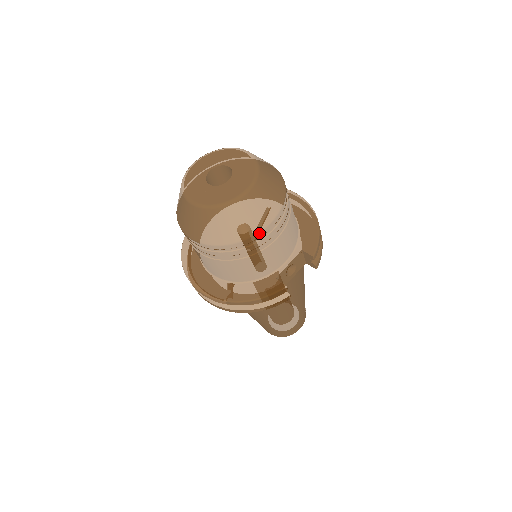
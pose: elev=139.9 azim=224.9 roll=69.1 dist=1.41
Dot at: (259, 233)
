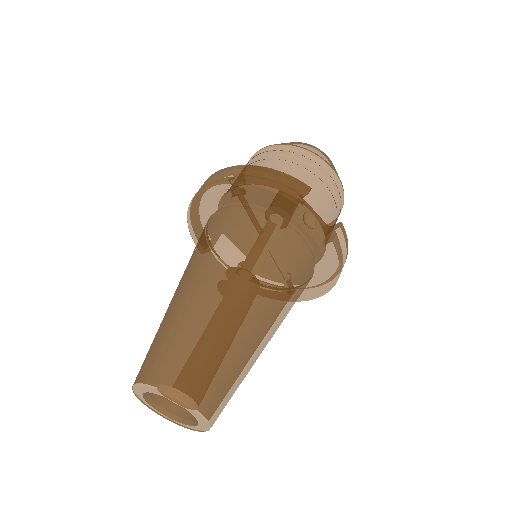
Dot at: (321, 159)
